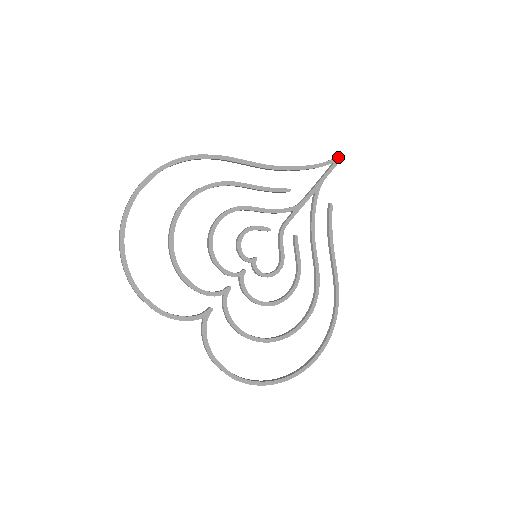
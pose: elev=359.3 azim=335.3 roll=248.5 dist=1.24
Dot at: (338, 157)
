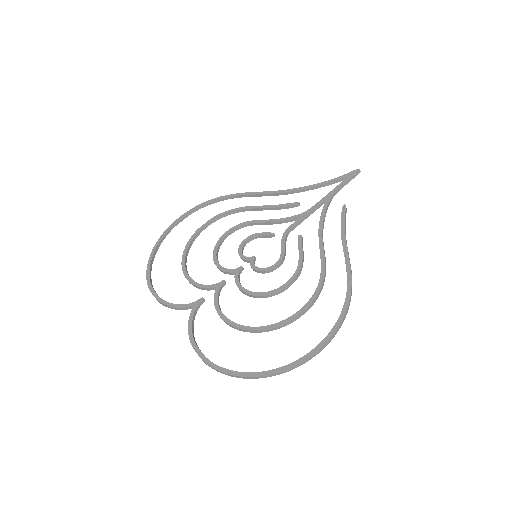
Dot at: (355, 171)
